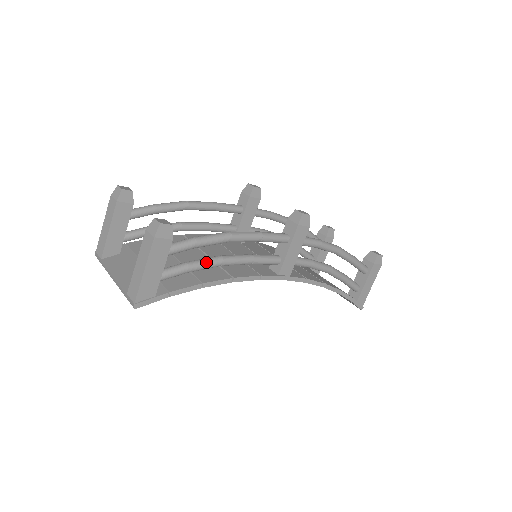
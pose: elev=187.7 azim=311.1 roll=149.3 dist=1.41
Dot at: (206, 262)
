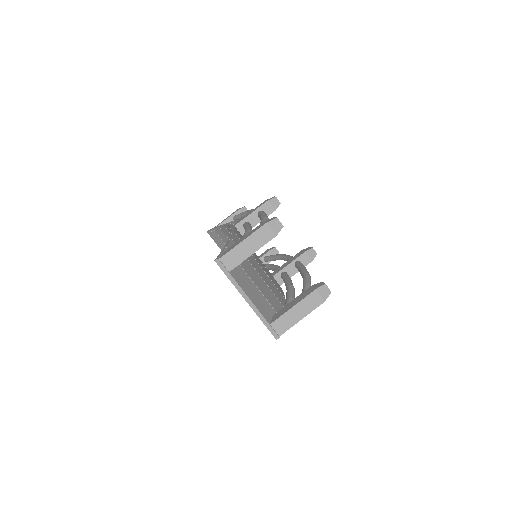
Dot at: occluded
